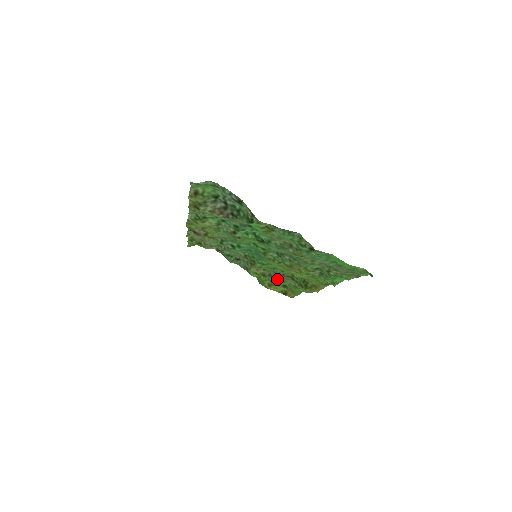
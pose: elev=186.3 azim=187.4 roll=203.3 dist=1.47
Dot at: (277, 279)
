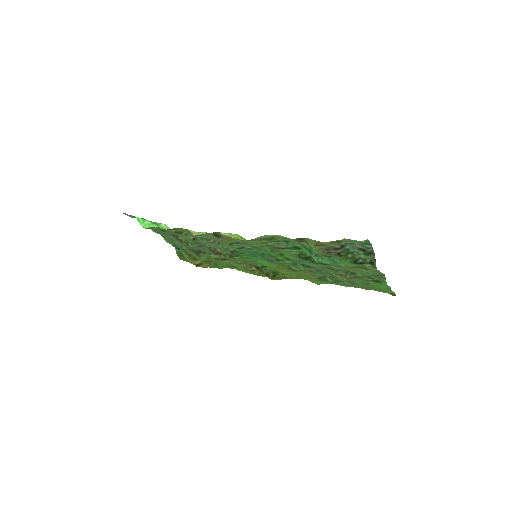
Dot at: (224, 261)
